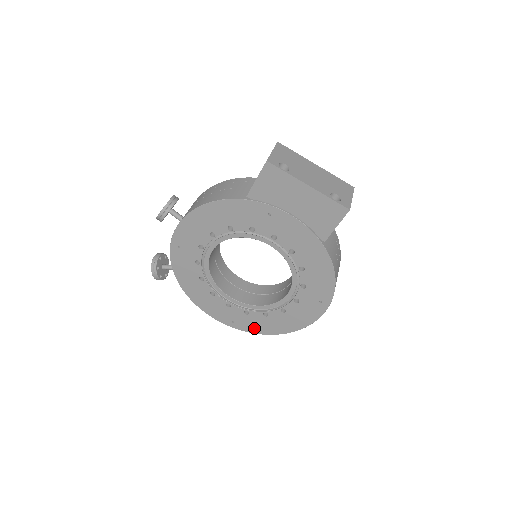
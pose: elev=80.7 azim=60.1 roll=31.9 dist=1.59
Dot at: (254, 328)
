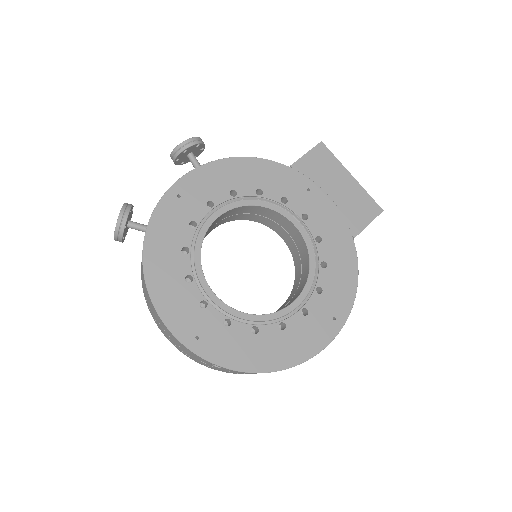
Dot at: (226, 355)
